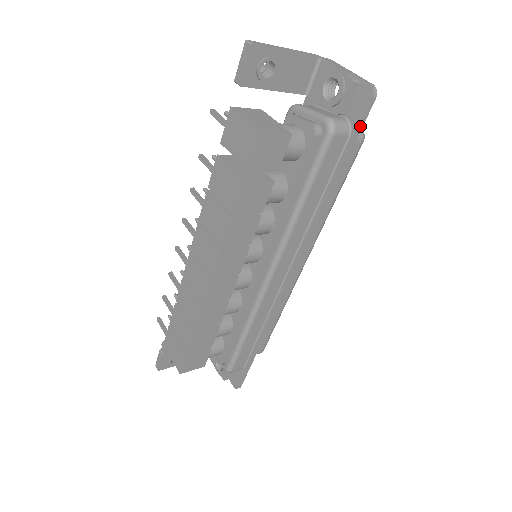
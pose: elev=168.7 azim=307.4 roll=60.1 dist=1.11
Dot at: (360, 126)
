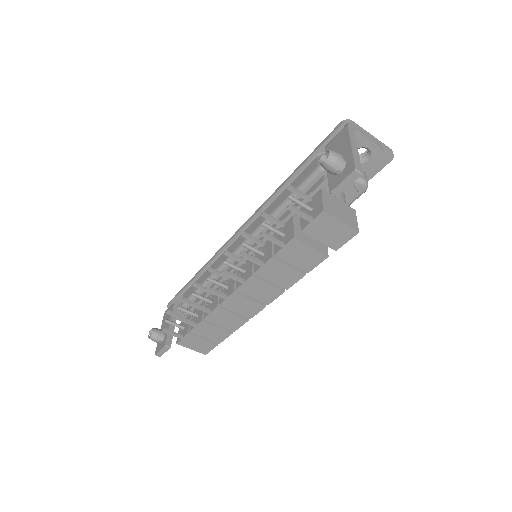
Dot at: (374, 175)
